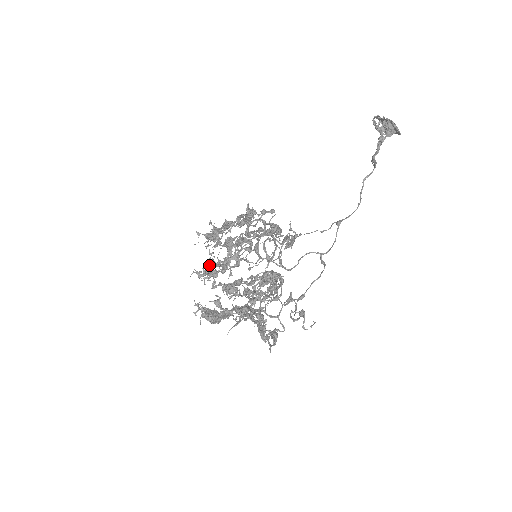
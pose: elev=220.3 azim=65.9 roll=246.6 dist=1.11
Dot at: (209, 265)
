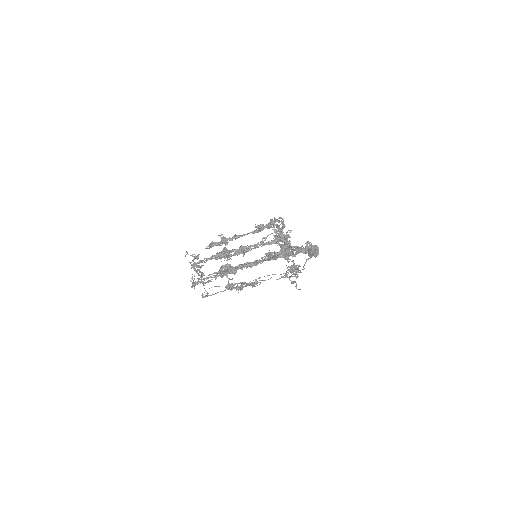
Dot at: (225, 248)
